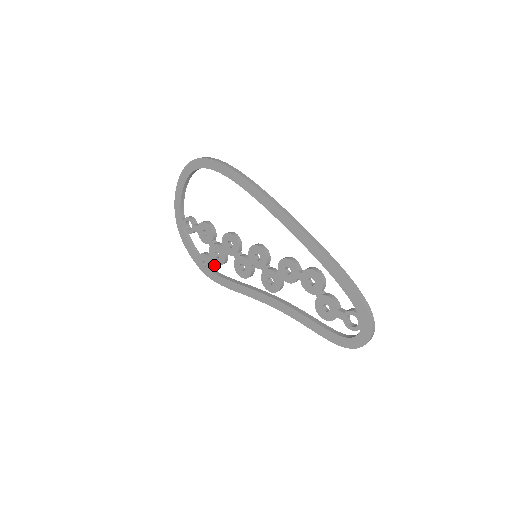
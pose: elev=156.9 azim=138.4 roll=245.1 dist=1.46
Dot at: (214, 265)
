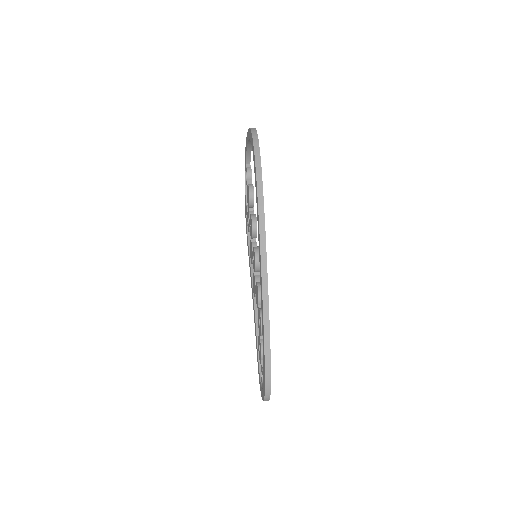
Dot at: occluded
